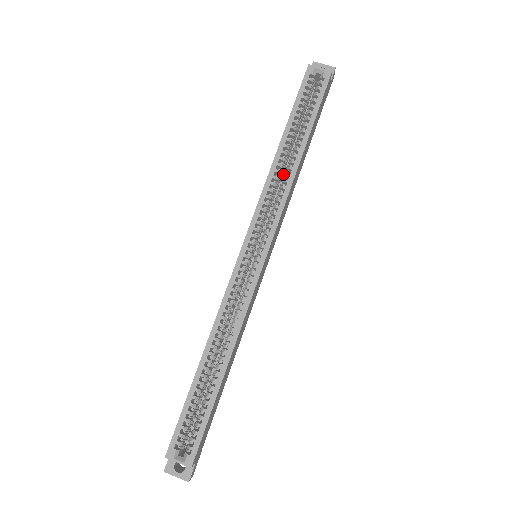
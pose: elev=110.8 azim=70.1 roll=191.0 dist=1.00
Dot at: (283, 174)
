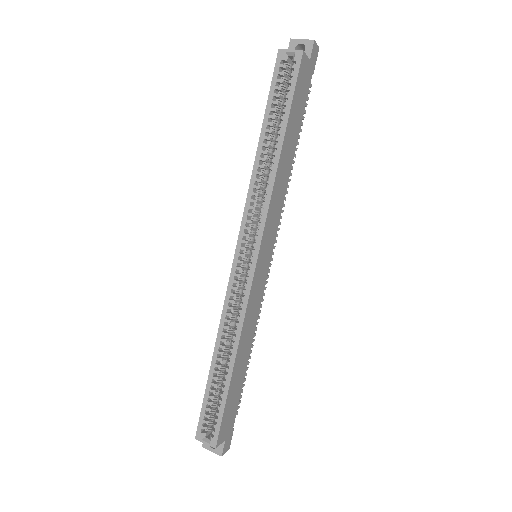
Dot at: occluded
